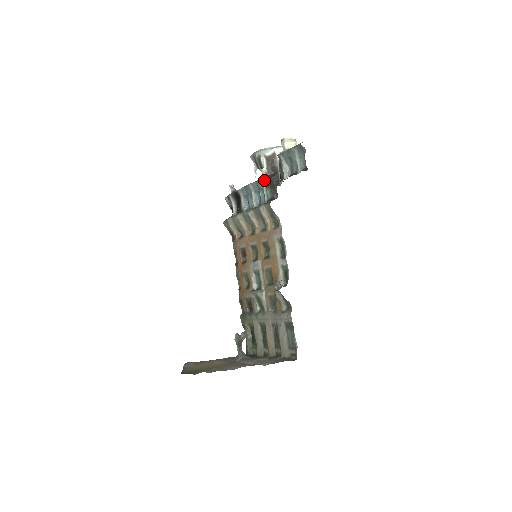
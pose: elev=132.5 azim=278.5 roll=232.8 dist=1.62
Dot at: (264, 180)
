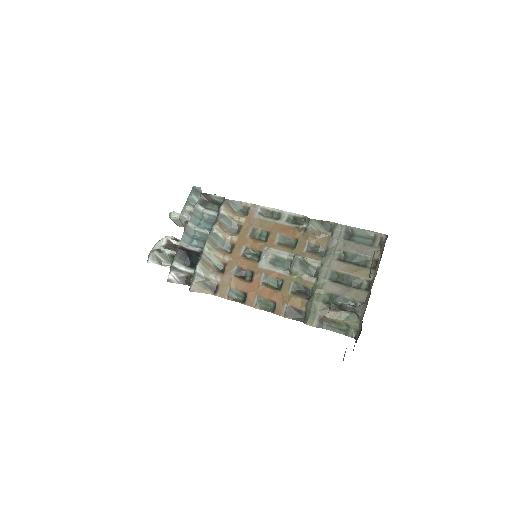
Dot at: (199, 203)
